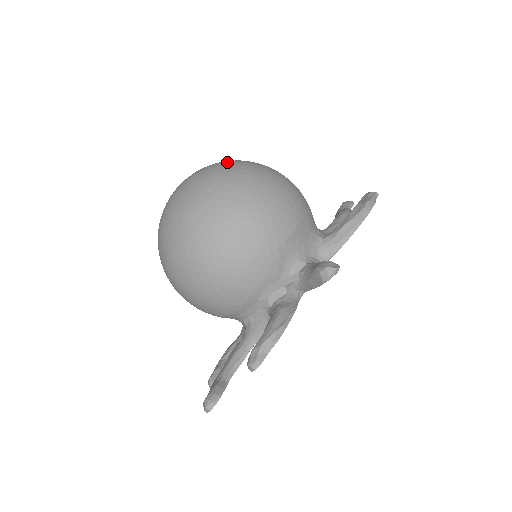
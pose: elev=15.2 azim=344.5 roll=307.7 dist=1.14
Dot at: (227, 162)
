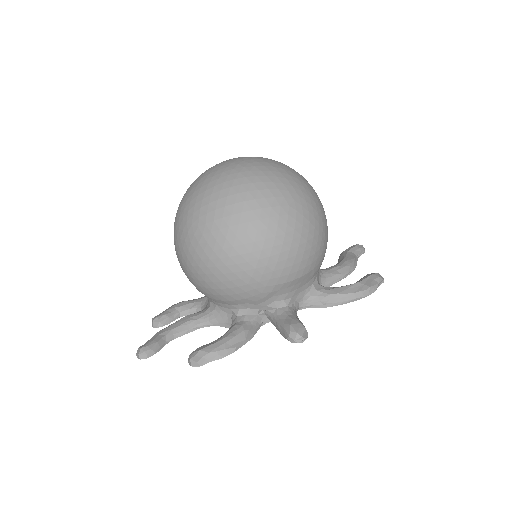
Dot at: (288, 177)
